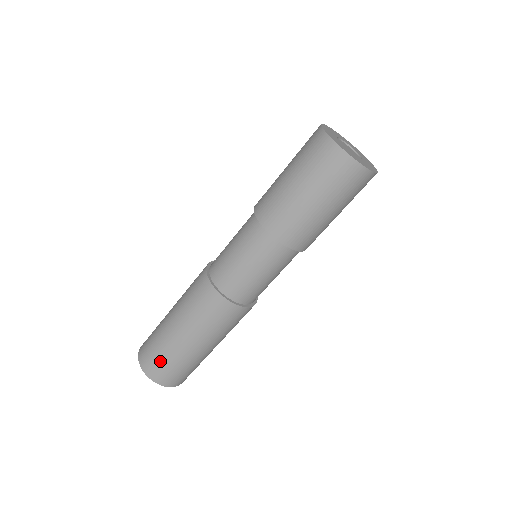
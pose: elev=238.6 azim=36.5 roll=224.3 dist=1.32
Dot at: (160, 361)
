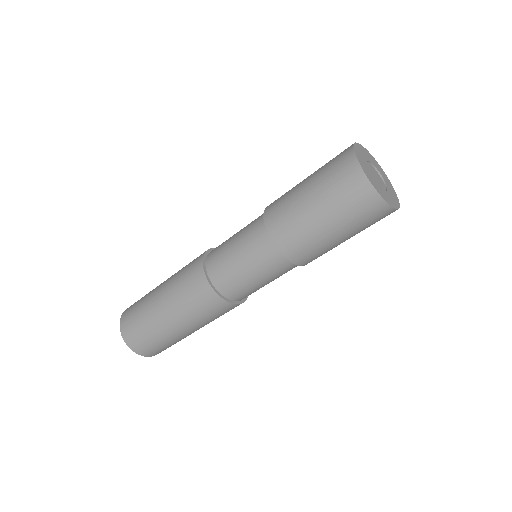
Dot at: (134, 316)
